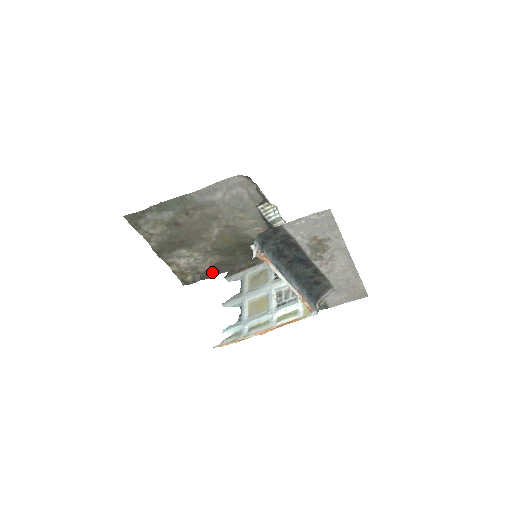
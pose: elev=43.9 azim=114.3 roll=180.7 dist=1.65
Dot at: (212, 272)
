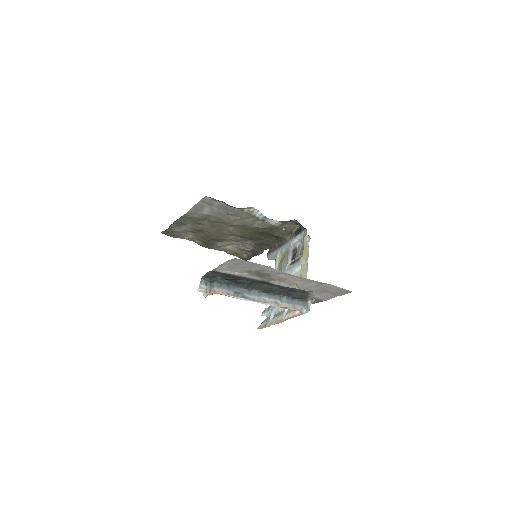
Dot at: (258, 250)
